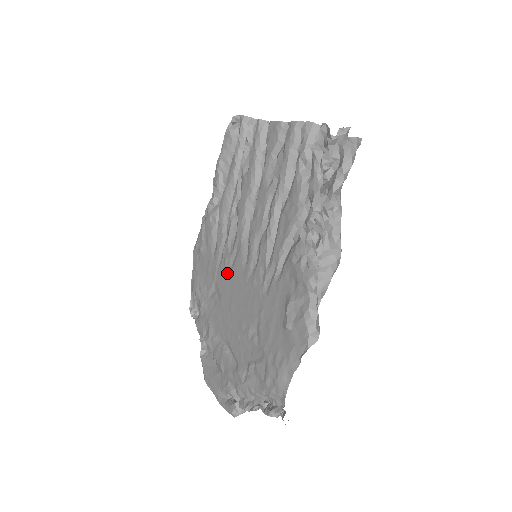
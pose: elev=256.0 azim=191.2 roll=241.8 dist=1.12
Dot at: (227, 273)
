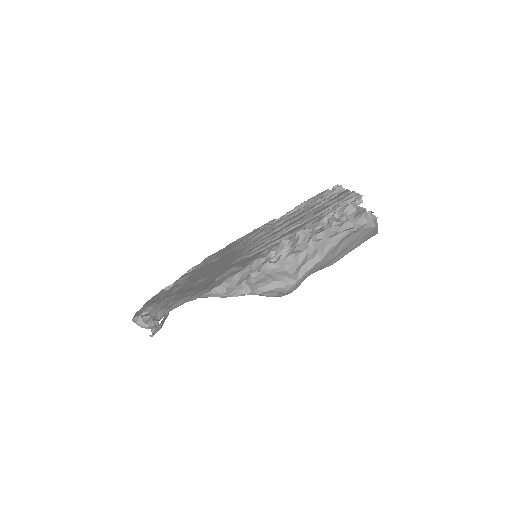
Dot at: (232, 252)
